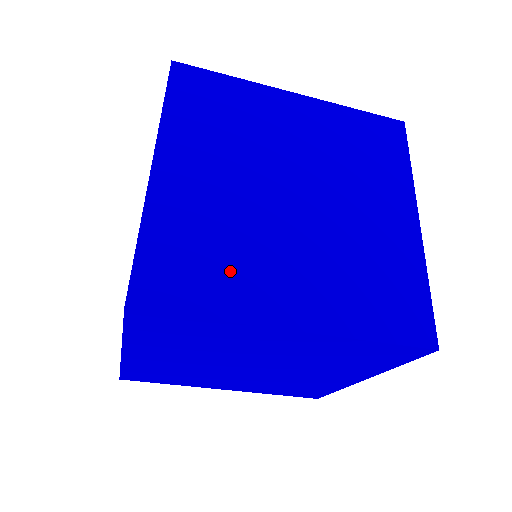
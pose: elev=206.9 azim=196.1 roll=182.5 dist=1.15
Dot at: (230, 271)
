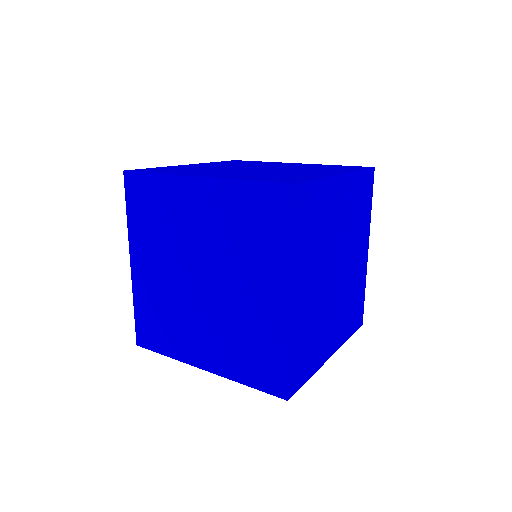
Dot at: (316, 345)
